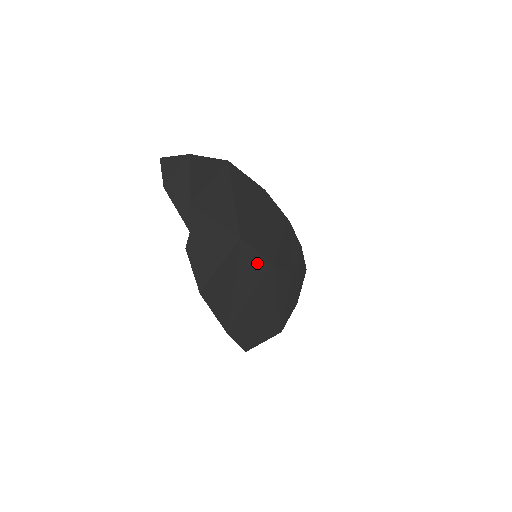
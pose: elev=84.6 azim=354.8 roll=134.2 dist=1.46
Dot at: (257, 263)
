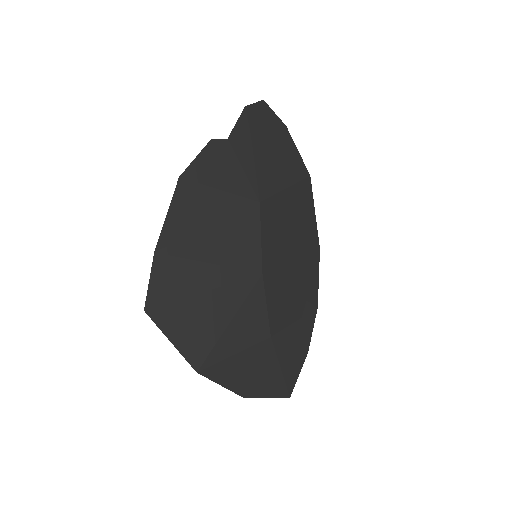
Dot at: (251, 247)
